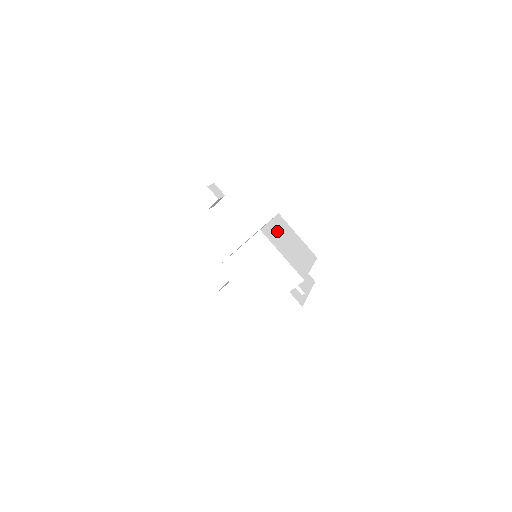
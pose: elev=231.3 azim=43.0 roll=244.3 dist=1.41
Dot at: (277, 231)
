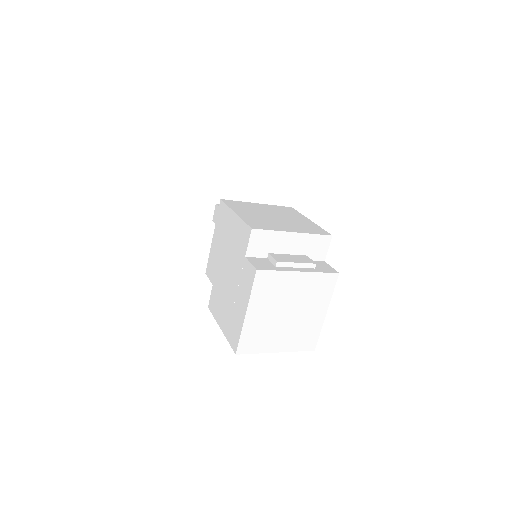
Dot at: (260, 208)
